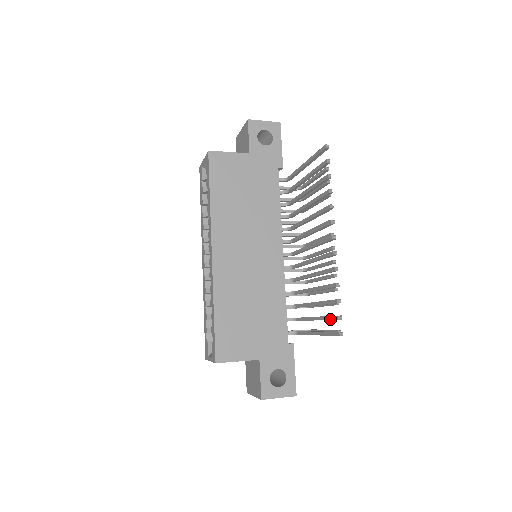
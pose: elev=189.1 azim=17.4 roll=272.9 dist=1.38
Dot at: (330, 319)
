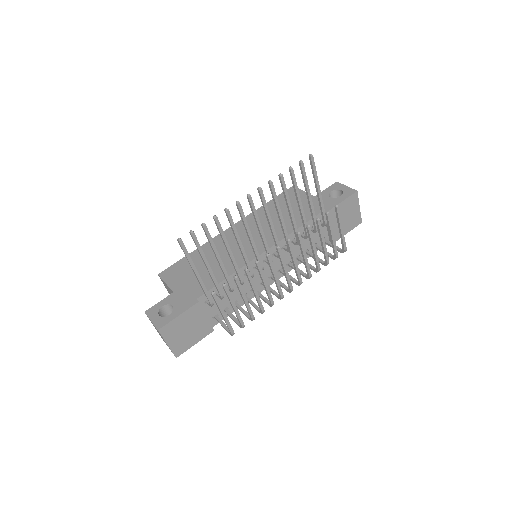
Dot at: (195, 243)
